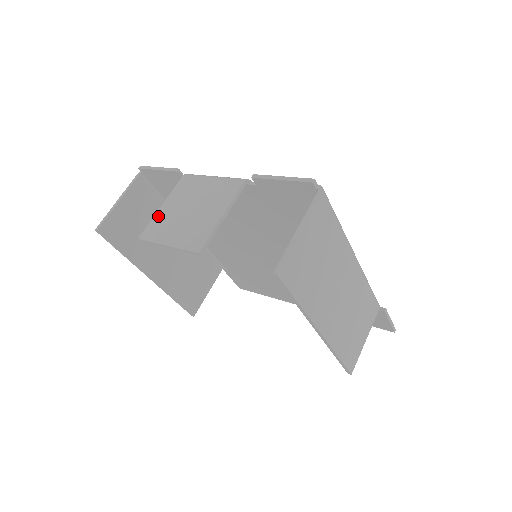
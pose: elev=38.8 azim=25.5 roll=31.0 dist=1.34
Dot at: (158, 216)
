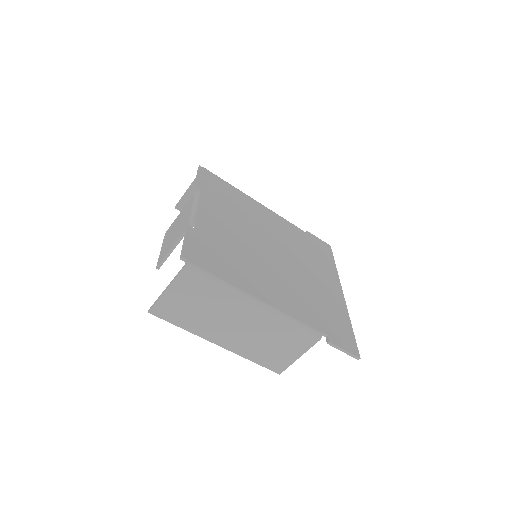
Dot at: (174, 222)
